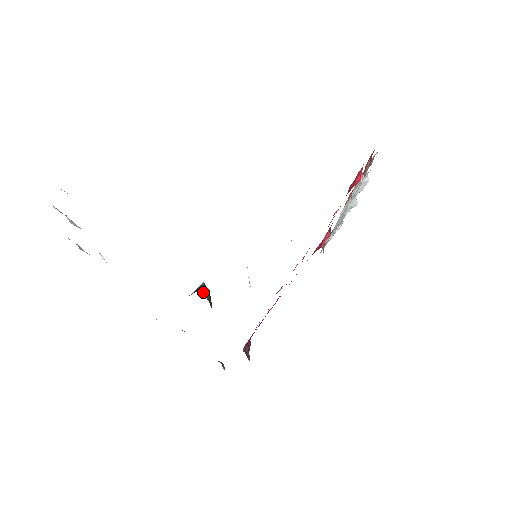
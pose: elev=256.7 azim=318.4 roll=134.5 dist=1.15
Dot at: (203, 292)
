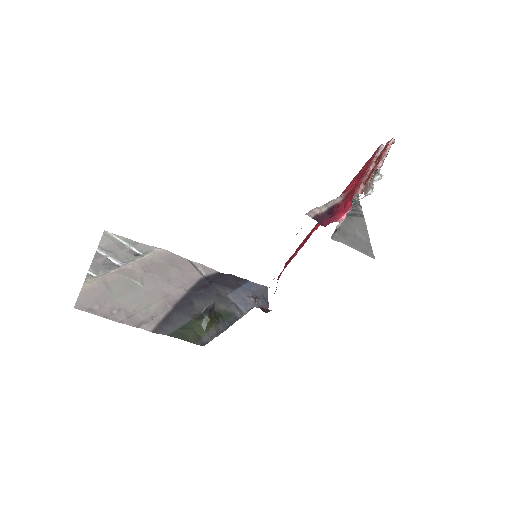
Dot at: (203, 321)
